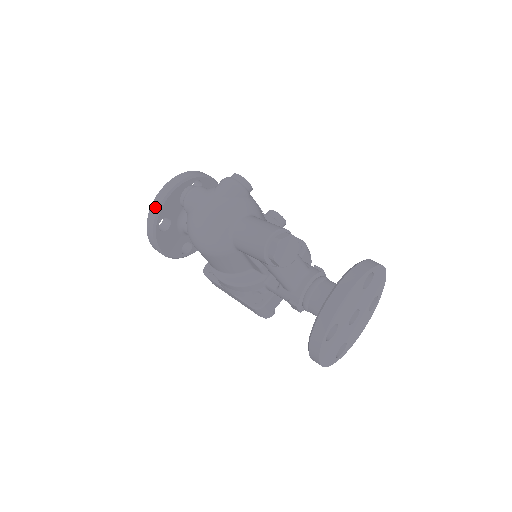
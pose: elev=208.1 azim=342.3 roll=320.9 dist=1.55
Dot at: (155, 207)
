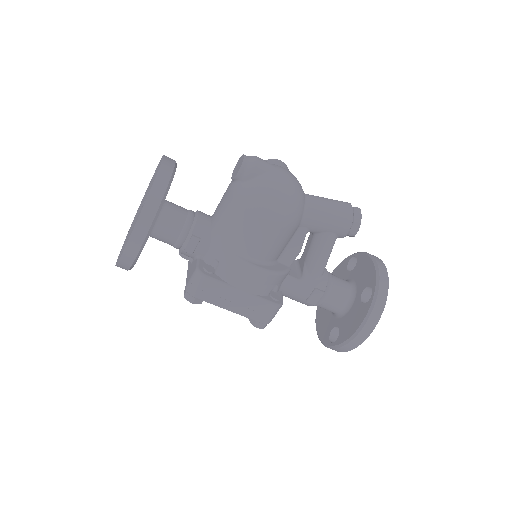
Dot at: (165, 175)
